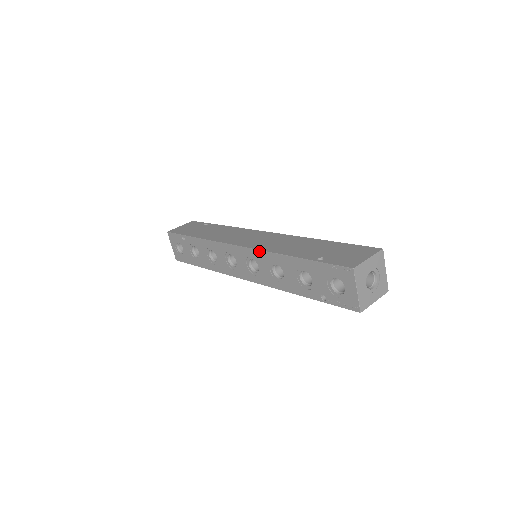
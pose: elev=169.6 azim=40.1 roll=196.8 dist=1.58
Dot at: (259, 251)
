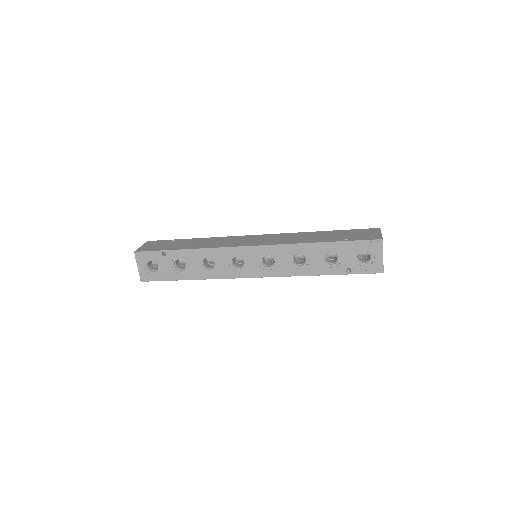
Dot at: (280, 245)
